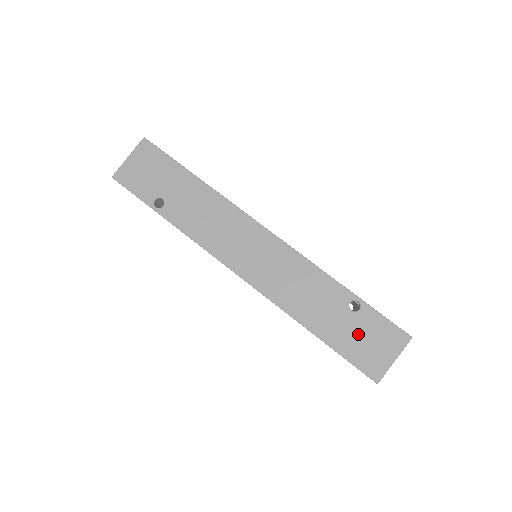
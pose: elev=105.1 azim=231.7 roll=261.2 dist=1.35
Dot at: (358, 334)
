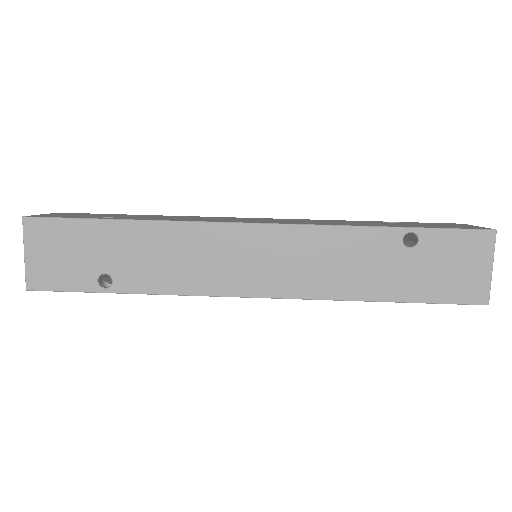
Dot at: (425, 225)
